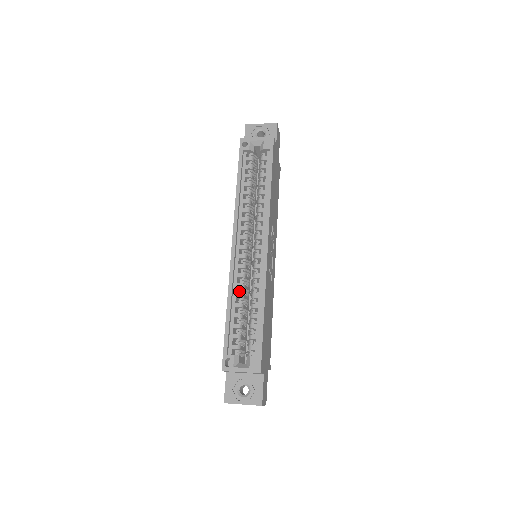
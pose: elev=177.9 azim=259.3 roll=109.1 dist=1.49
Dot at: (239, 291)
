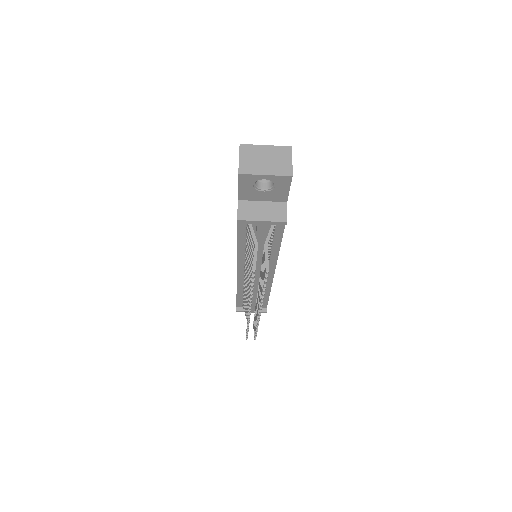
Dot at: occluded
